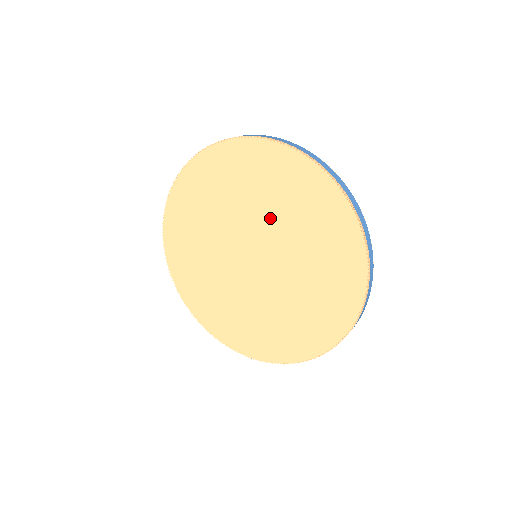
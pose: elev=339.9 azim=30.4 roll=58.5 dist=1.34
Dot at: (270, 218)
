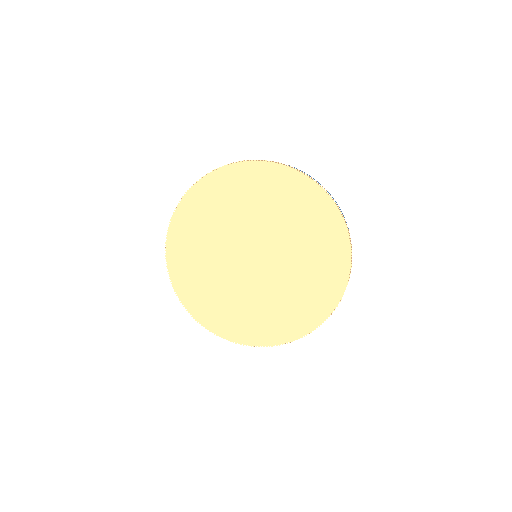
Dot at: (236, 223)
